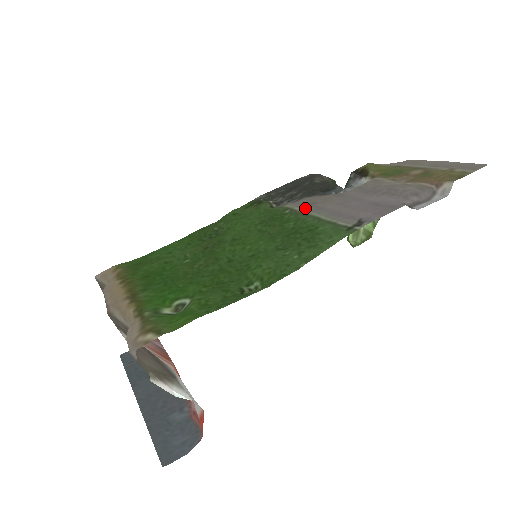
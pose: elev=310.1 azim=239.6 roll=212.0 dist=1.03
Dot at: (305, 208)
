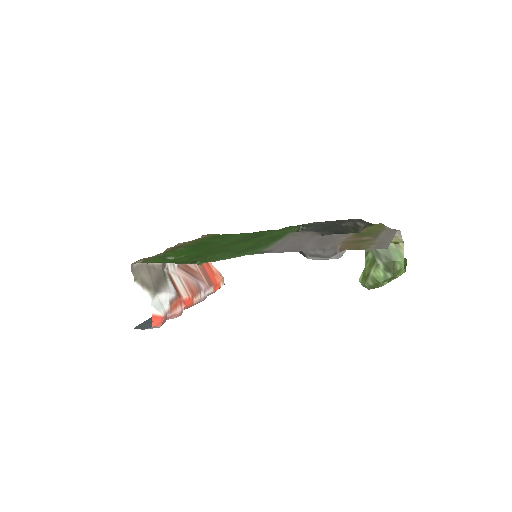
Dot at: (288, 236)
